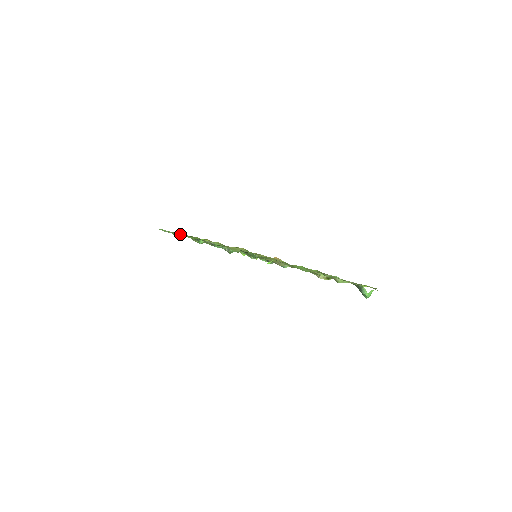
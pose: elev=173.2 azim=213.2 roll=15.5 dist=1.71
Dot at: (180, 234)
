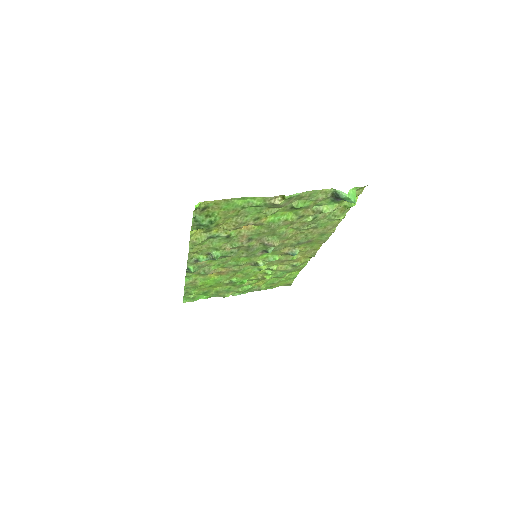
Dot at: (185, 283)
